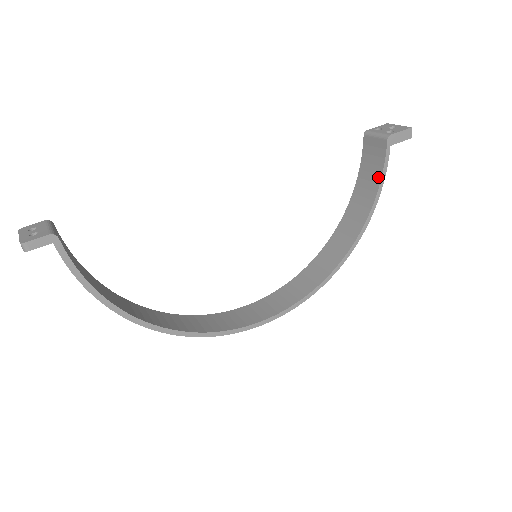
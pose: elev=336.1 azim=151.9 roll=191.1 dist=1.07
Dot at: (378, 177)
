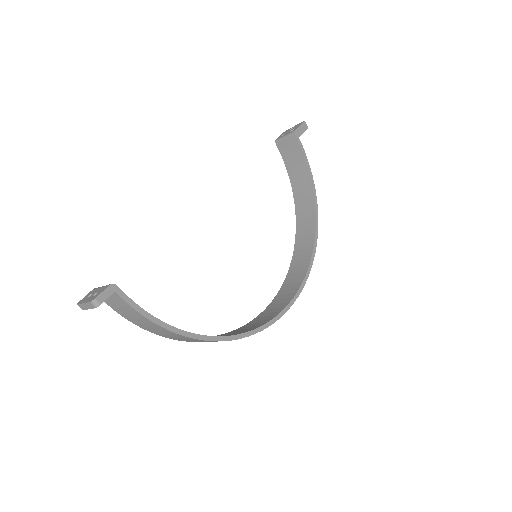
Dot at: (303, 163)
